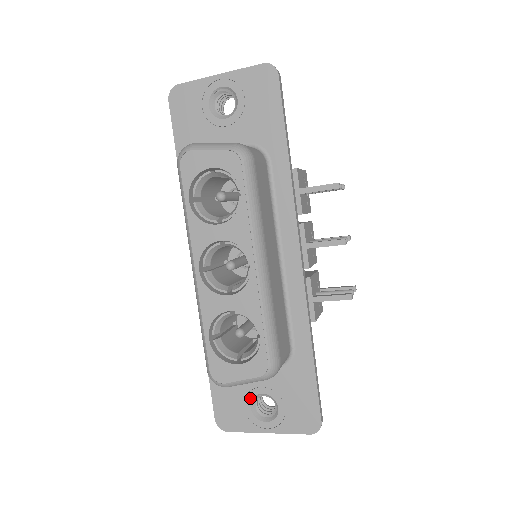
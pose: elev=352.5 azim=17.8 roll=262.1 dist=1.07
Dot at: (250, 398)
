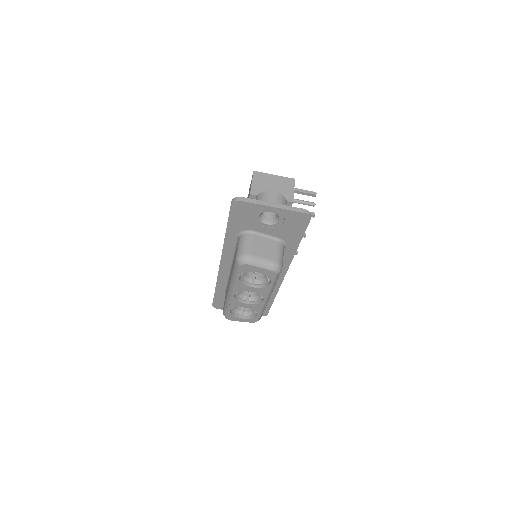
Dot at: occluded
